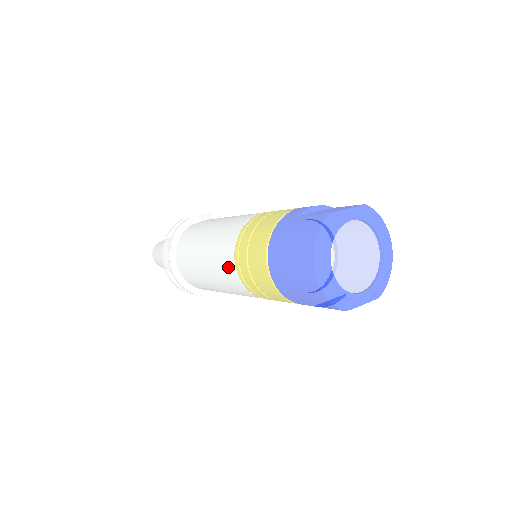
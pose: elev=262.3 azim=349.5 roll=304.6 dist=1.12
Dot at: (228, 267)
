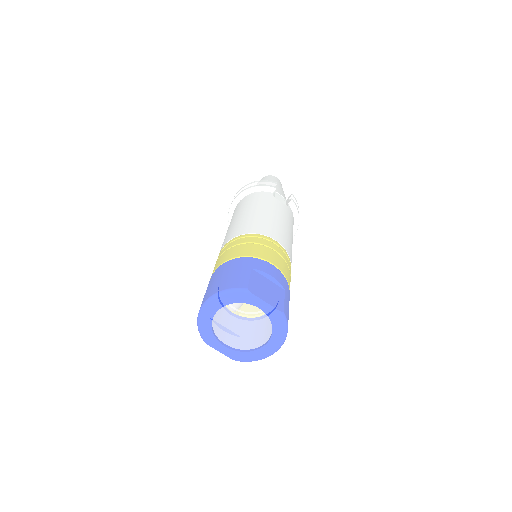
Dot at: (224, 242)
